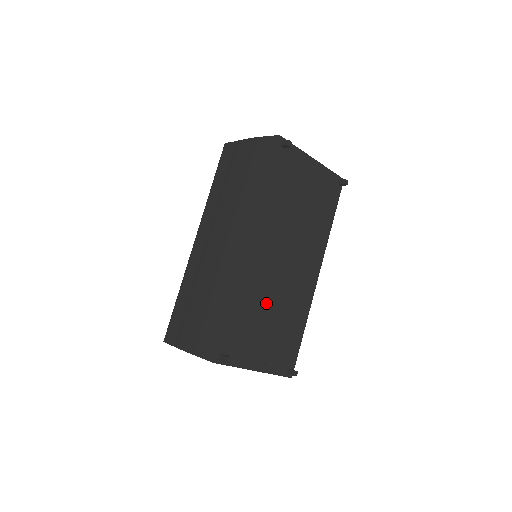
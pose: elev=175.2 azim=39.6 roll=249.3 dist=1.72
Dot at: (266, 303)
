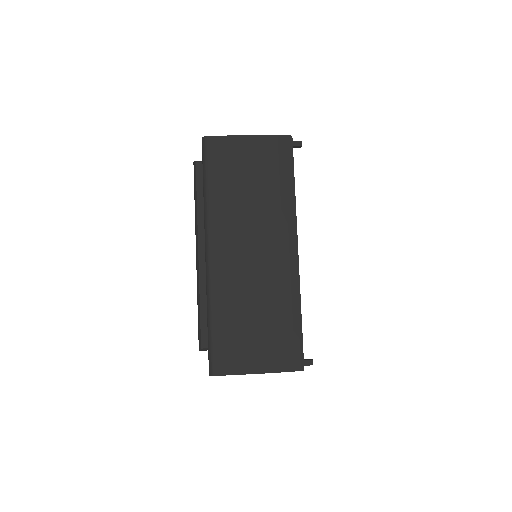
Dot at: occluded
